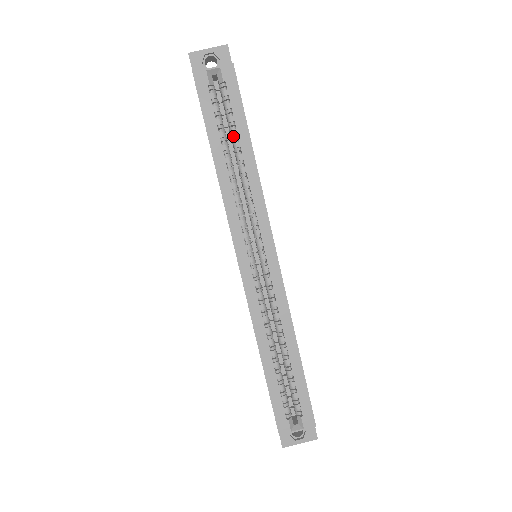
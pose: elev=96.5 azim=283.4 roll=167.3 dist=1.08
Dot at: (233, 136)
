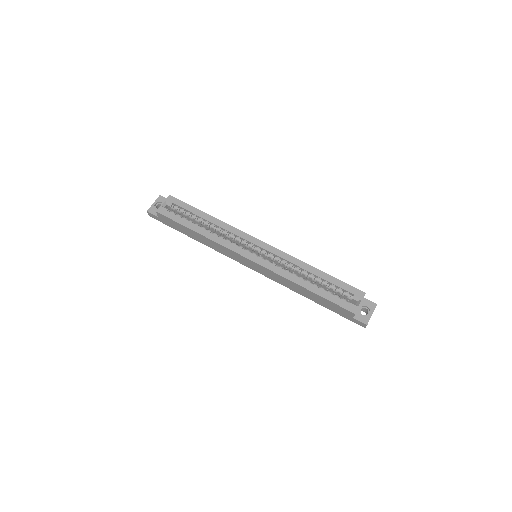
Dot at: (196, 219)
